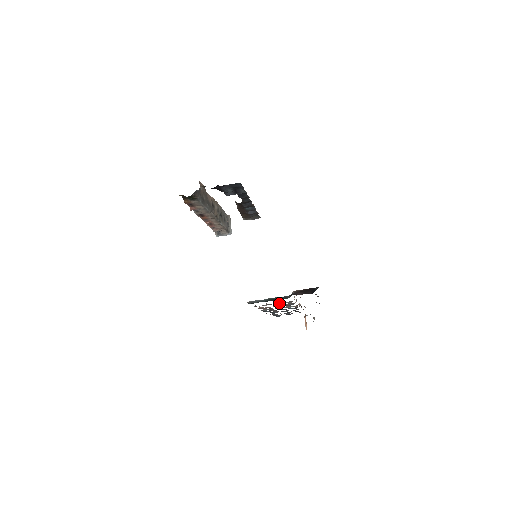
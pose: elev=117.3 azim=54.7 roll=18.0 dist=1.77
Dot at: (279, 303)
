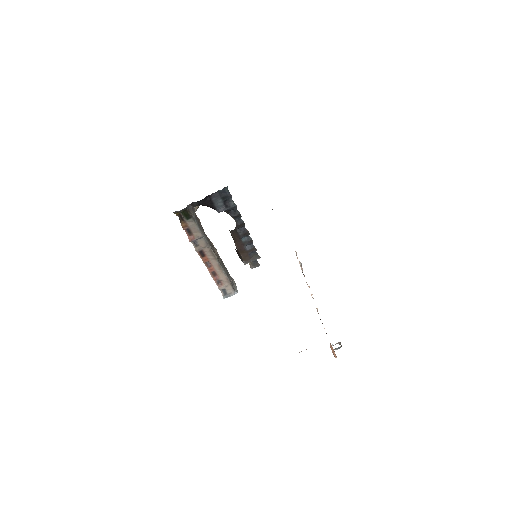
Dot at: occluded
